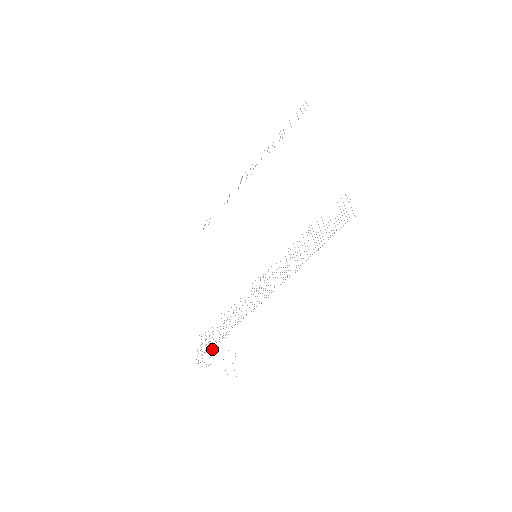
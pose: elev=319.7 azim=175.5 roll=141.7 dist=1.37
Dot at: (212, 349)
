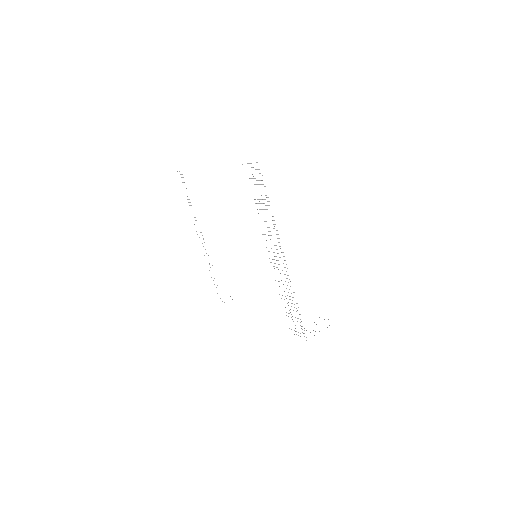
Dot at: occluded
